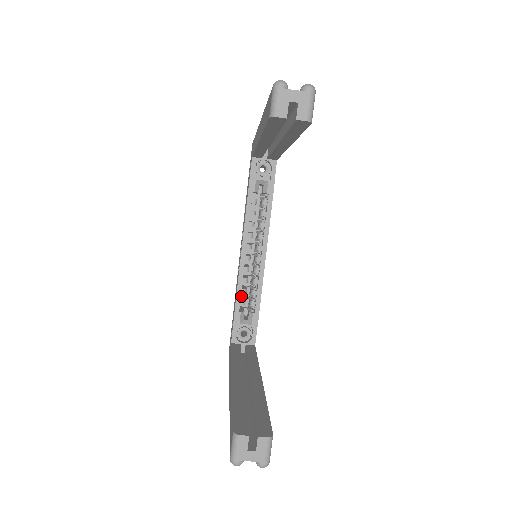
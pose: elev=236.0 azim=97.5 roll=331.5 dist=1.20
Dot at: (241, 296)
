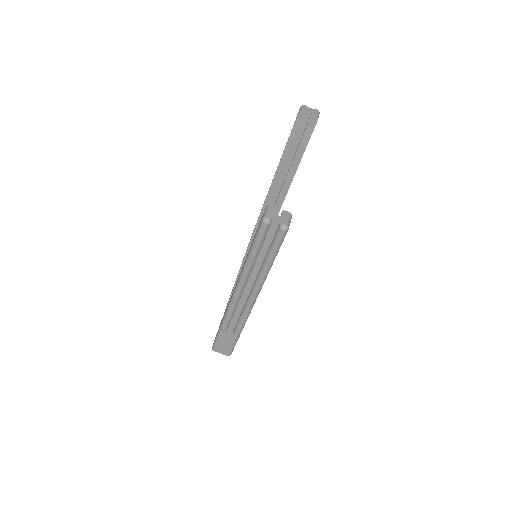
Dot at: occluded
